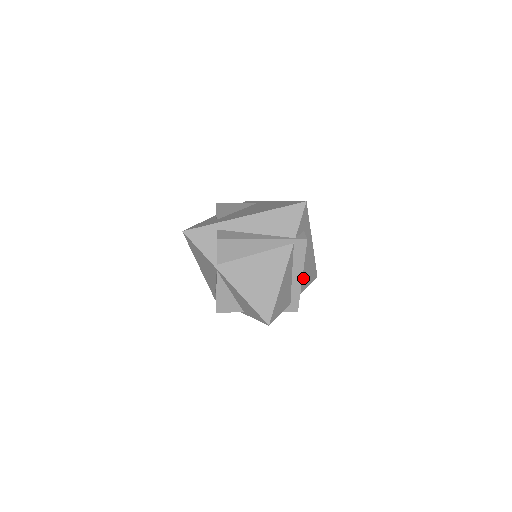
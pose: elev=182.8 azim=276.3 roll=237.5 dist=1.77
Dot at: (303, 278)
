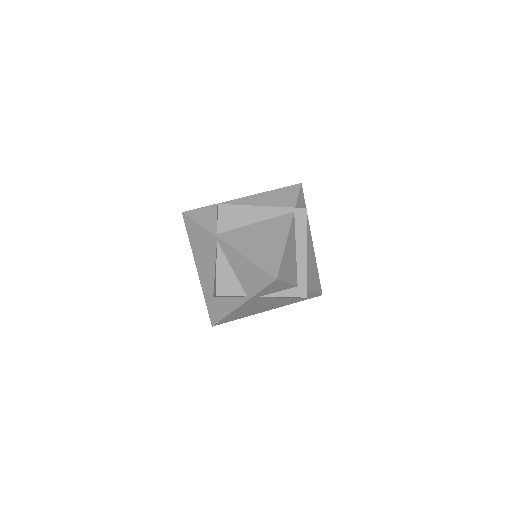
Dot at: (308, 273)
